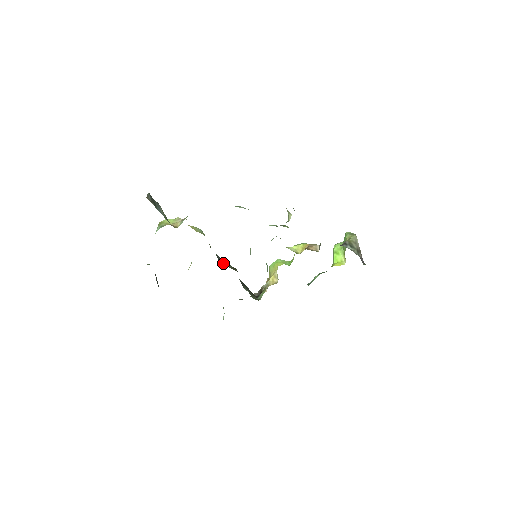
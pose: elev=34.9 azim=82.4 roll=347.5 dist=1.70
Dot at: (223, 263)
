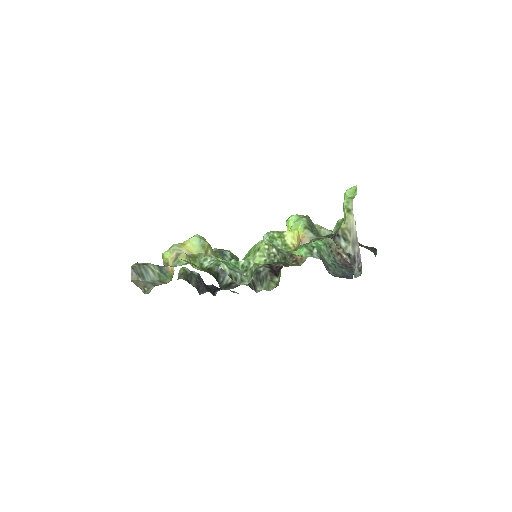
Dot at: (228, 279)
